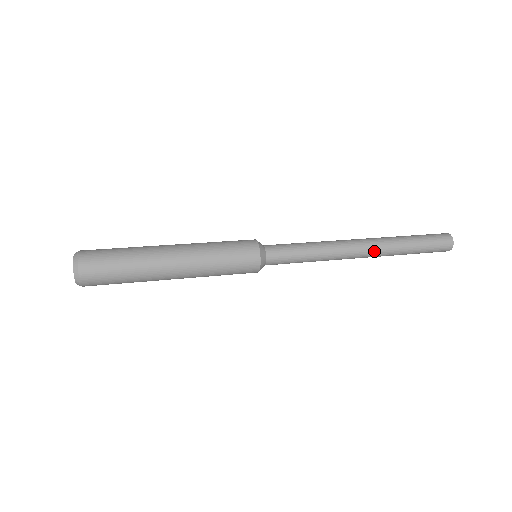
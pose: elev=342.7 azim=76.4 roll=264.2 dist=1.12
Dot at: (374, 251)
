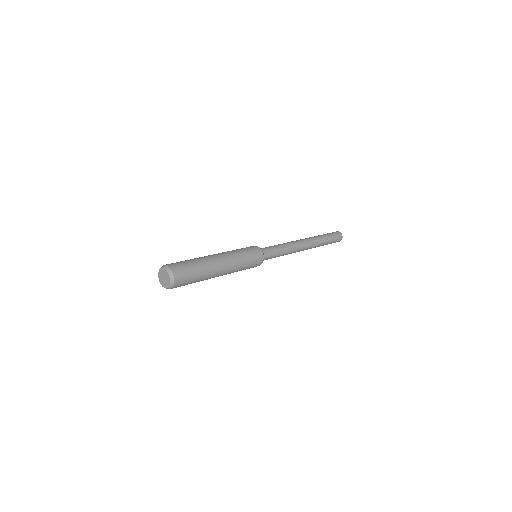
Dot at: (311, 244)
